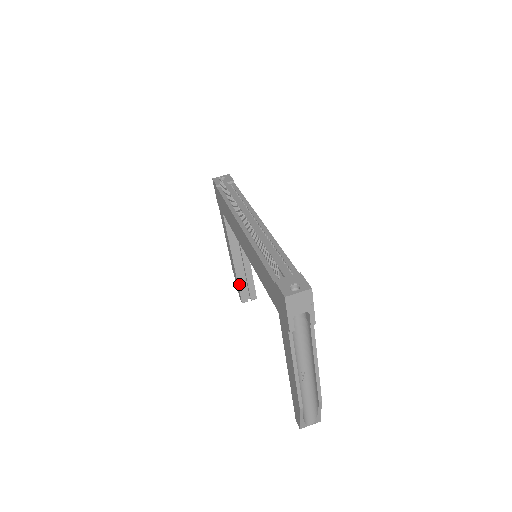
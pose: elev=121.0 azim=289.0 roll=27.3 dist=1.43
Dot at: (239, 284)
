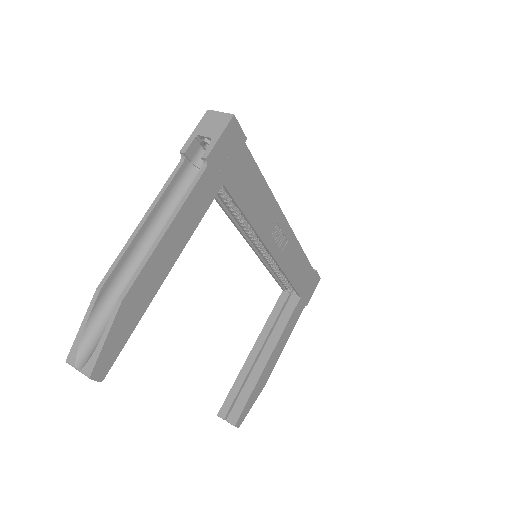
Dot at: (235, 385)
